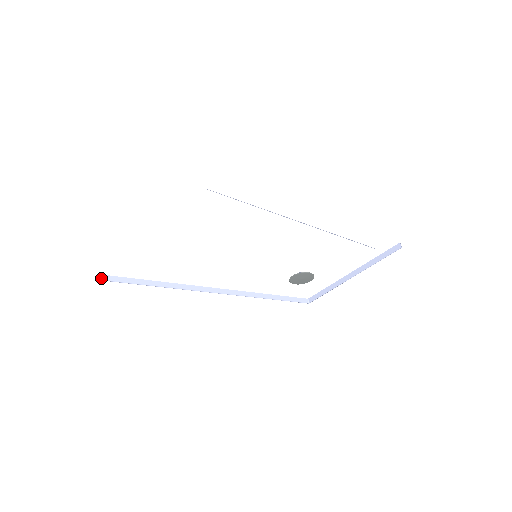
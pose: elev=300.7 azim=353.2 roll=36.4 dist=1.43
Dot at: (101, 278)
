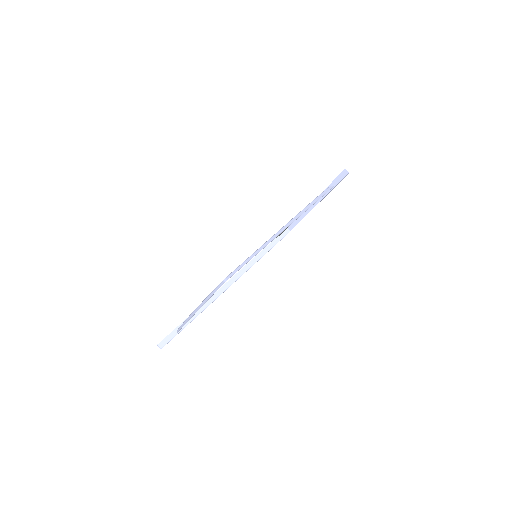
Dot at: (160, 347)
